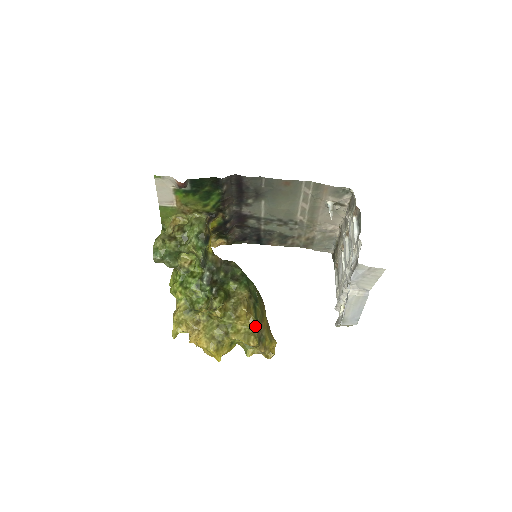
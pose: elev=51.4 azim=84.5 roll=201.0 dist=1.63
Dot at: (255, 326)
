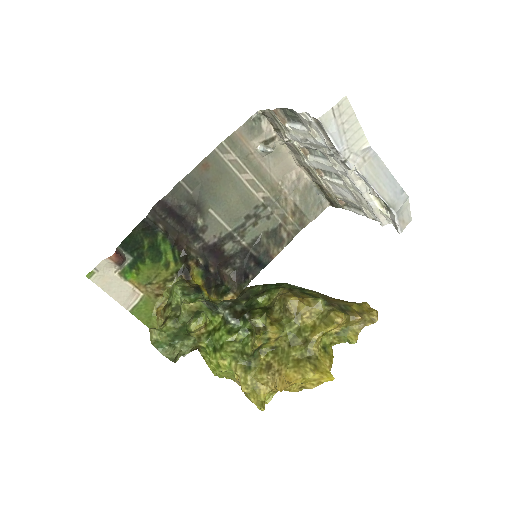
Dot at: (323, 304)
